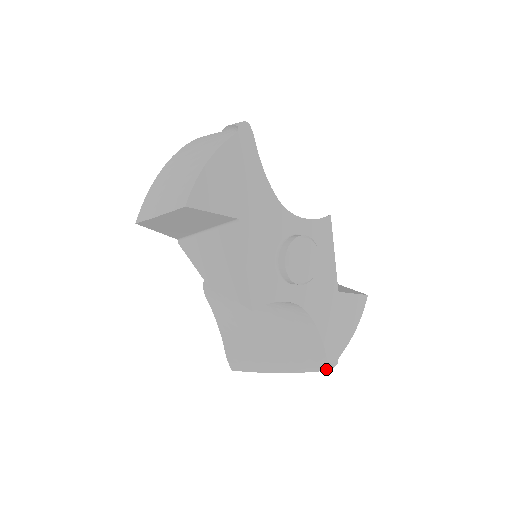
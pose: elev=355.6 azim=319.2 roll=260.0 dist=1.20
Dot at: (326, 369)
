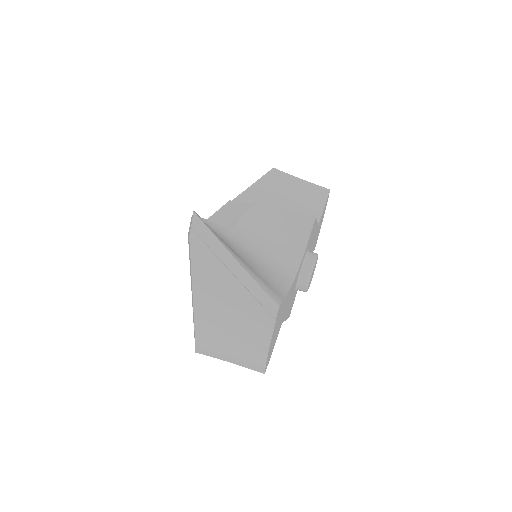
Dot at: occluded
